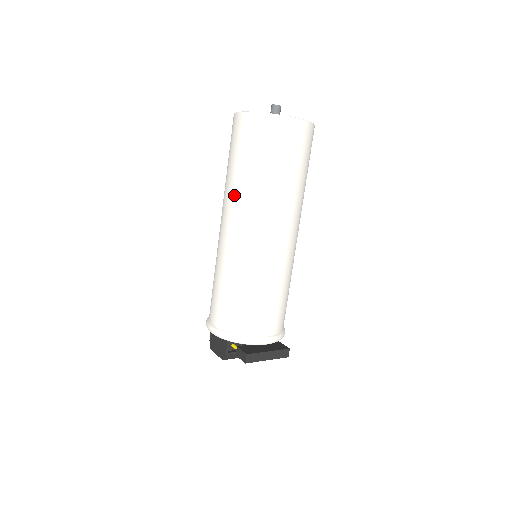
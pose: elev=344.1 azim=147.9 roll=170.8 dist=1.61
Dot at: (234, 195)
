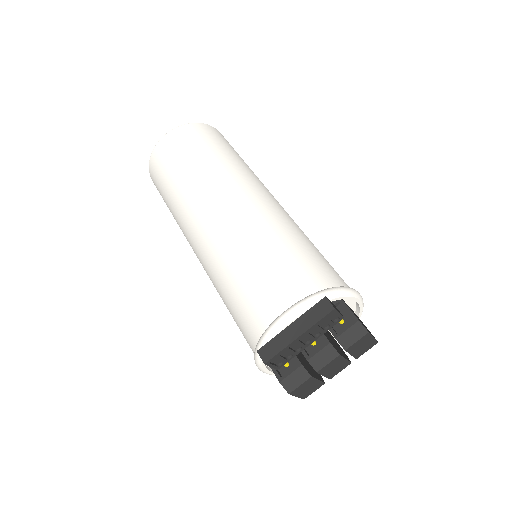
Dot at: occluded
